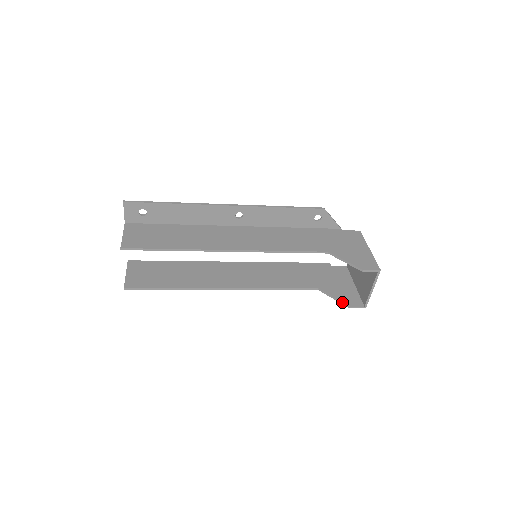
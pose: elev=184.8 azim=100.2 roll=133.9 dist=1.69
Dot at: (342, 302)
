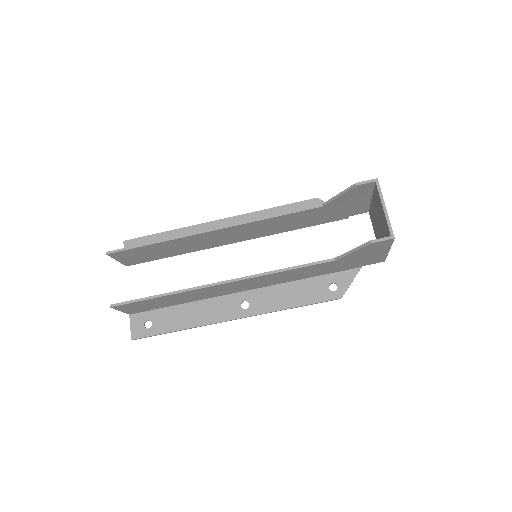
Dot at: (361, 245)
